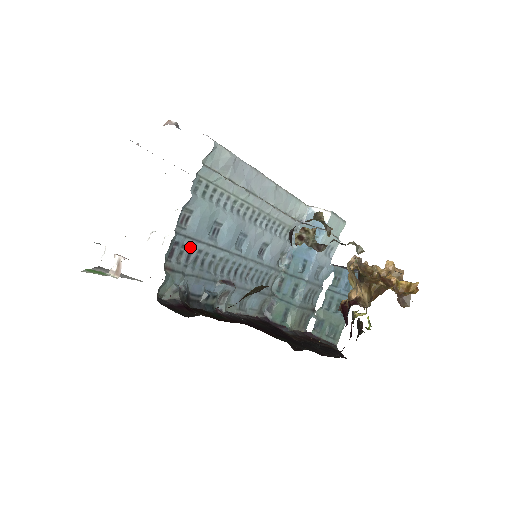
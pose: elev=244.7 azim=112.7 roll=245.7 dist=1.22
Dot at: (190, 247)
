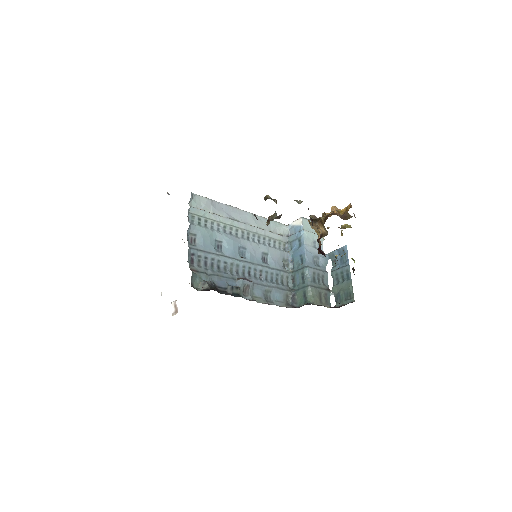
Dot at: (204, 257)
